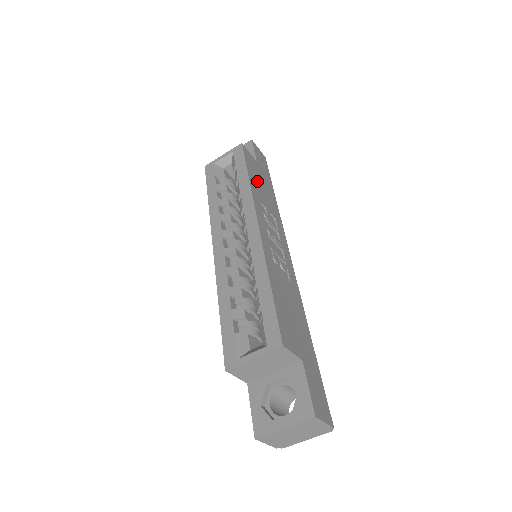
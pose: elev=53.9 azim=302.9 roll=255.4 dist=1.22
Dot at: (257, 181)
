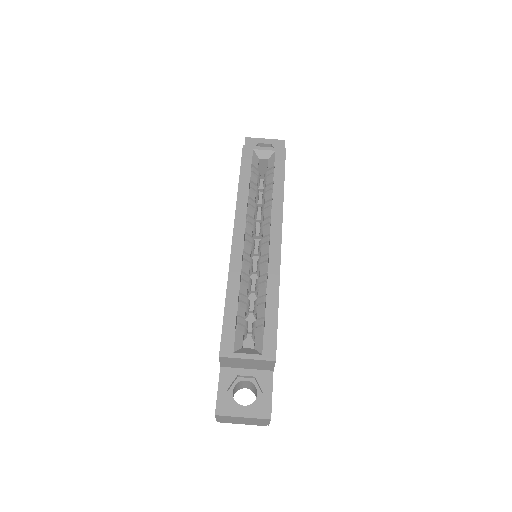
Dot at: occluded
